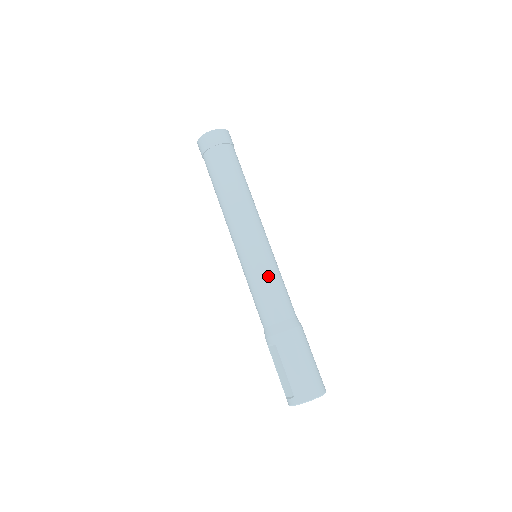
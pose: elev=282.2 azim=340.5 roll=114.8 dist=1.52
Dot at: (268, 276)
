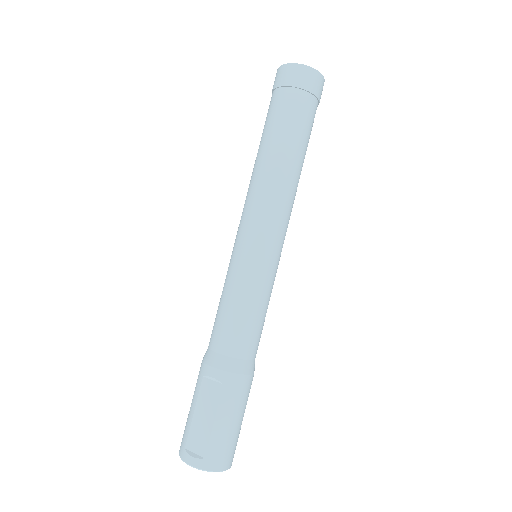
Dot at: (265, 296)
